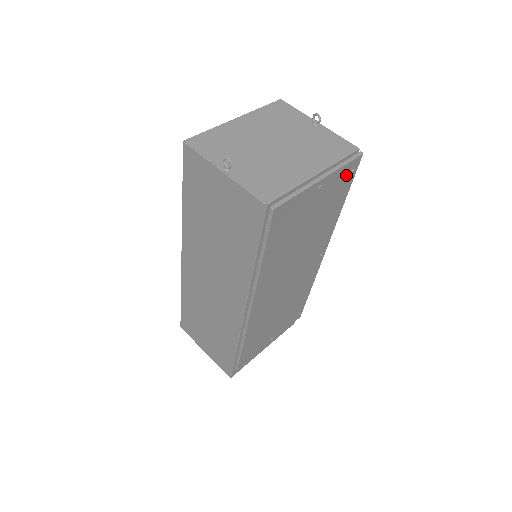
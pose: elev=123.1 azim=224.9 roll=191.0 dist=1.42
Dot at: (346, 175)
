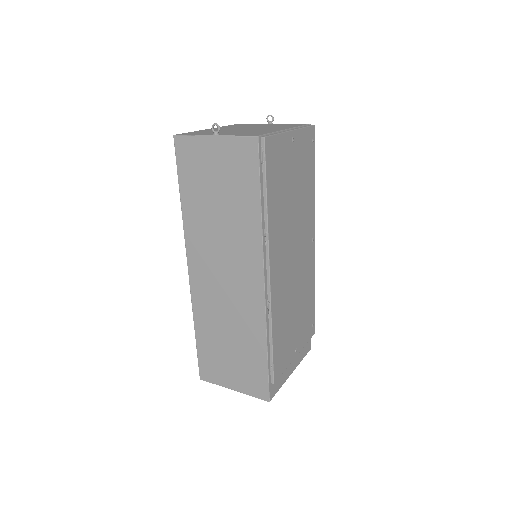
Dot at: (308, 142)
